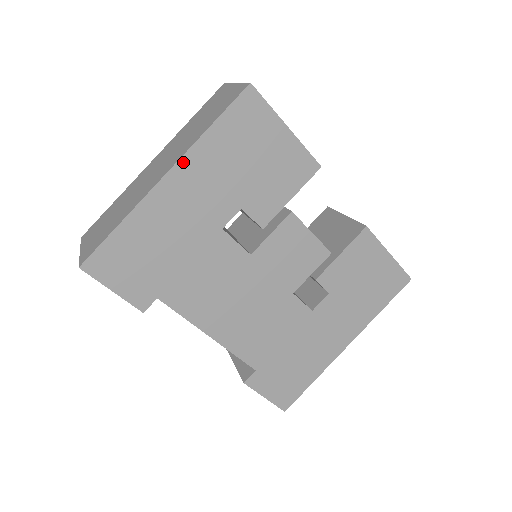
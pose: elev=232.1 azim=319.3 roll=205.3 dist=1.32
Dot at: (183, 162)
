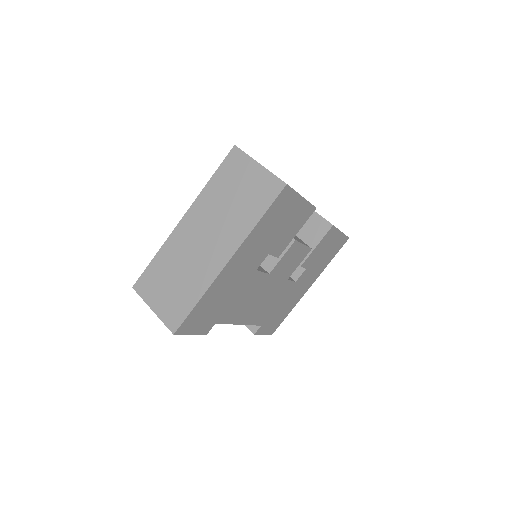
Dot at: (240, 248)
